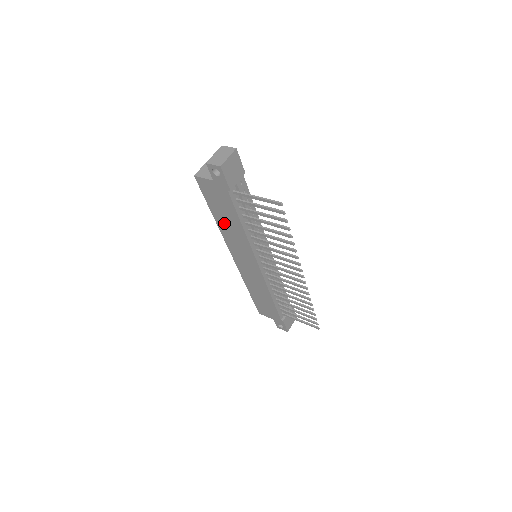
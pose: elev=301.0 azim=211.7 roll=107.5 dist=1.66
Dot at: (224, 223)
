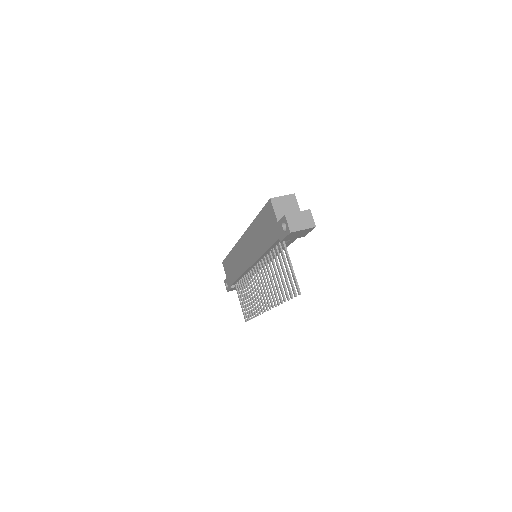
Dot at: (257, 231)
